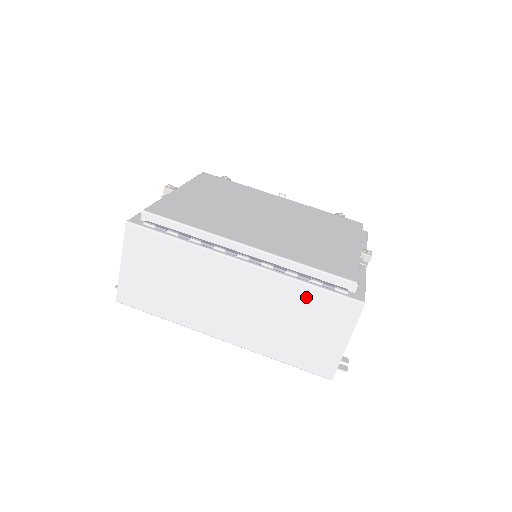
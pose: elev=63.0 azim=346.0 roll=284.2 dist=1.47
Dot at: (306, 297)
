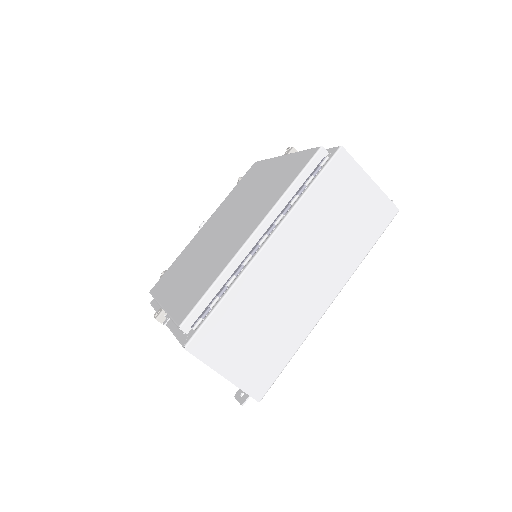
Dot at: (319, 196)
